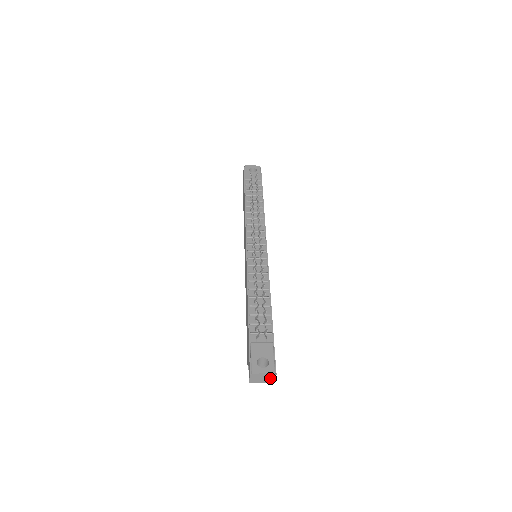
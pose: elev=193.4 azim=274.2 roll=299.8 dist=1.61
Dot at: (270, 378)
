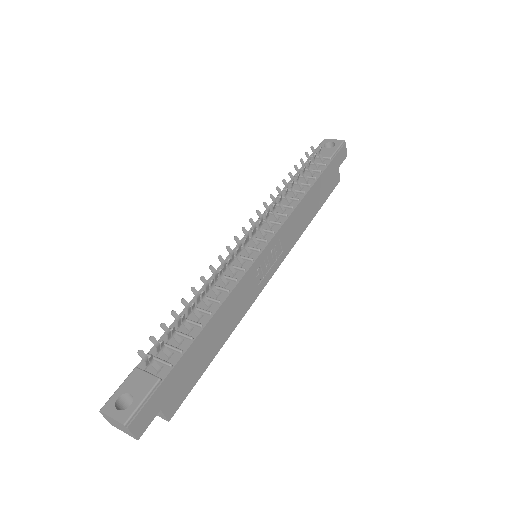
Dot at: (126, 429)
